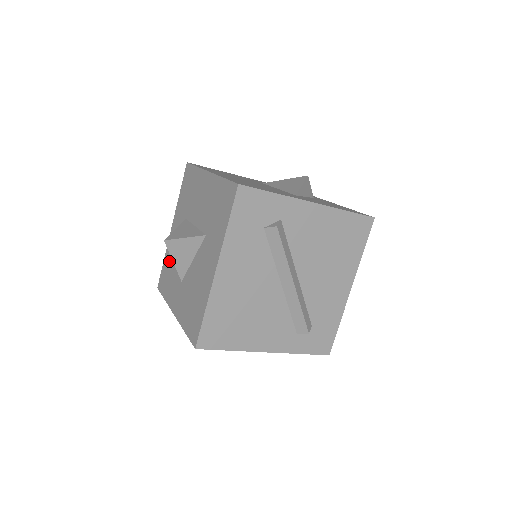
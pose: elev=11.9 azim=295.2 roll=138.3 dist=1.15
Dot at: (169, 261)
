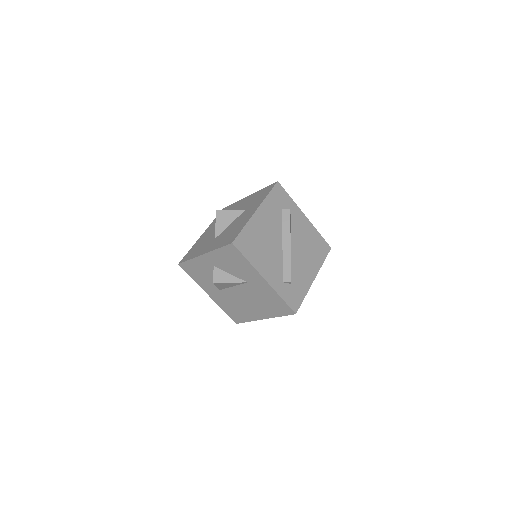
Dot at: (198, 245)
